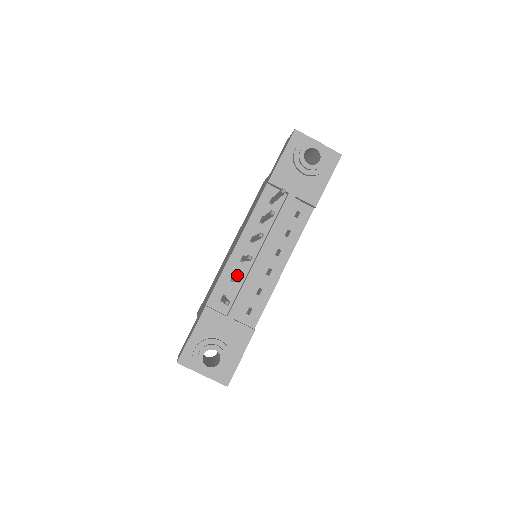
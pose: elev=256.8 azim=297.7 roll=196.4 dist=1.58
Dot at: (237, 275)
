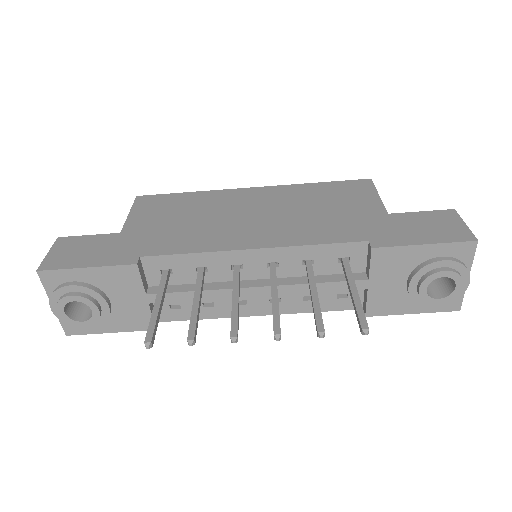
Dot at: (210, 271)
